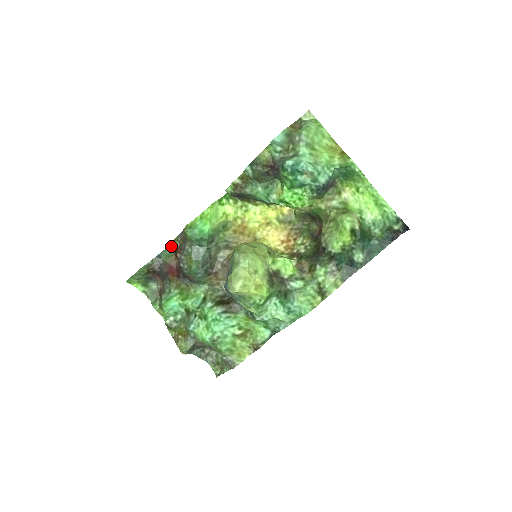
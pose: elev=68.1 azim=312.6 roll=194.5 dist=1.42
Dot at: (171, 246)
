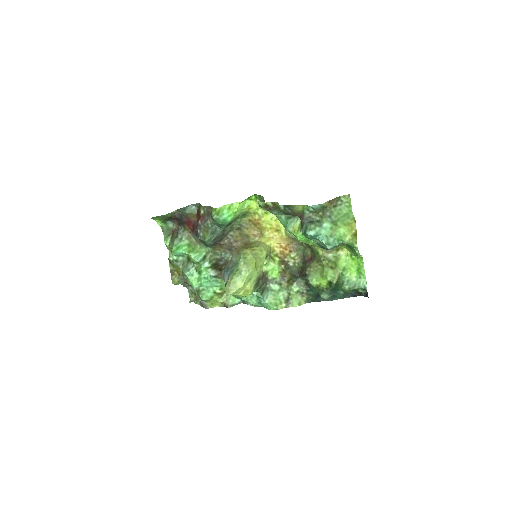
Dot at: (196, 205)
